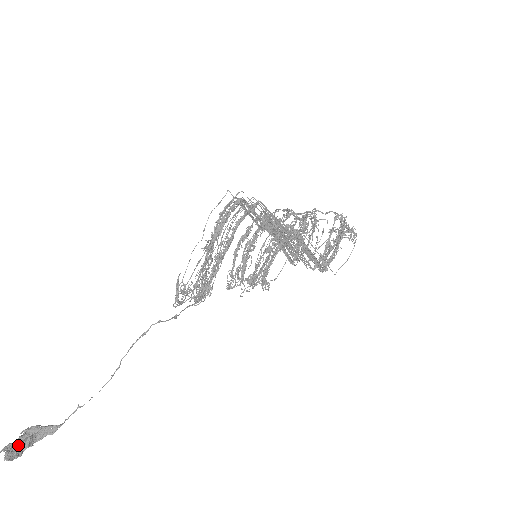
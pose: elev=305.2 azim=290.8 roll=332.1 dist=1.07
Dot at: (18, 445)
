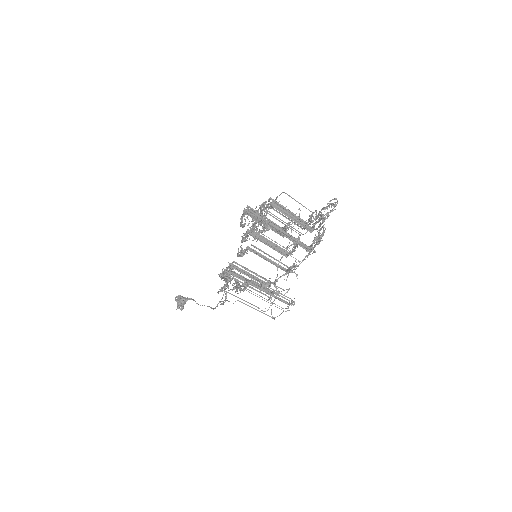
Dot at: (182, 307)
